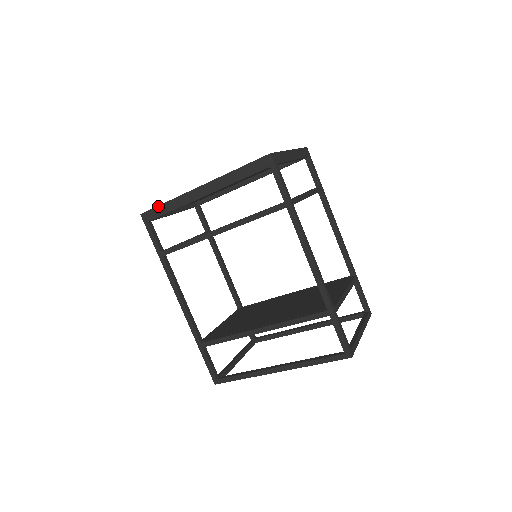
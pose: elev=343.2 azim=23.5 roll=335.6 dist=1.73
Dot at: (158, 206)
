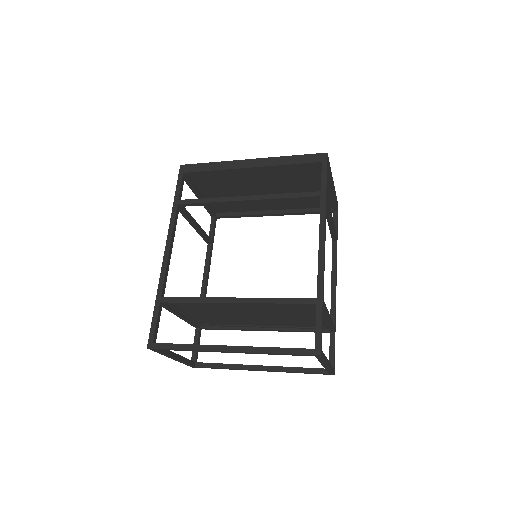
Dot at: (202, 163)
